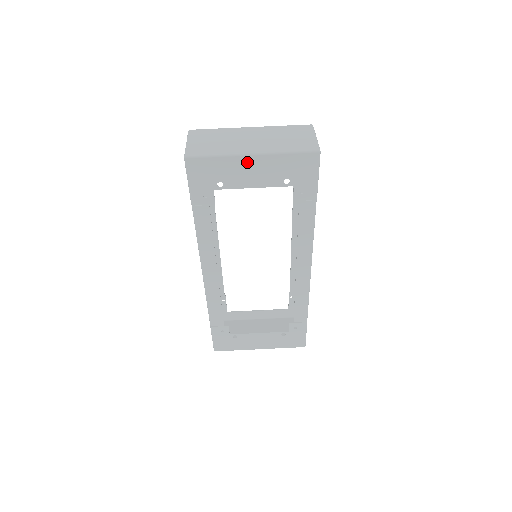
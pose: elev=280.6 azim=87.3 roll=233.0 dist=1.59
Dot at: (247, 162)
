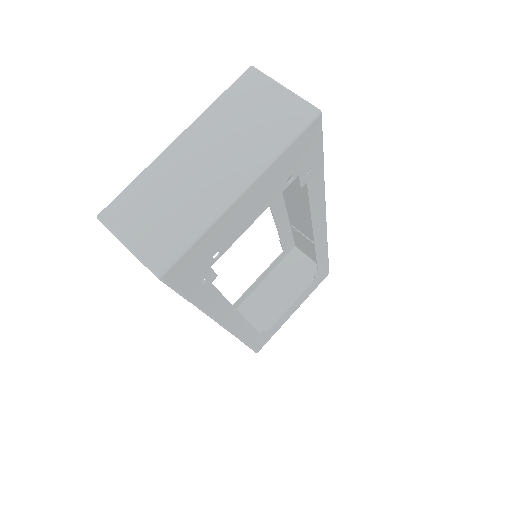
Dot at: (239, 205)
